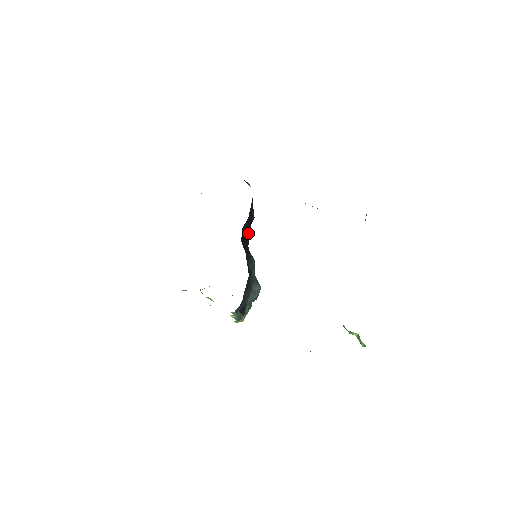
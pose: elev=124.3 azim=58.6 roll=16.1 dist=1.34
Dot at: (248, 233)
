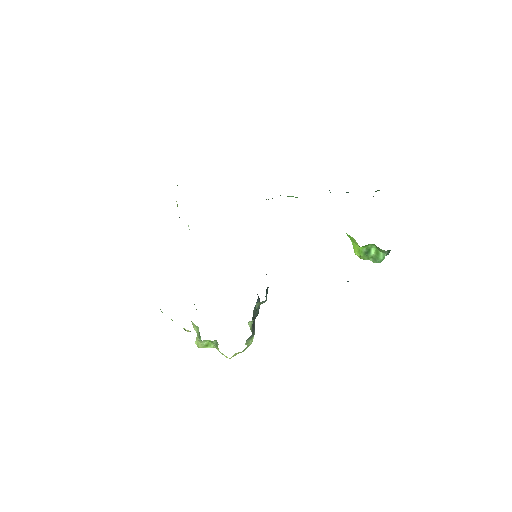
Dot at: occluded
